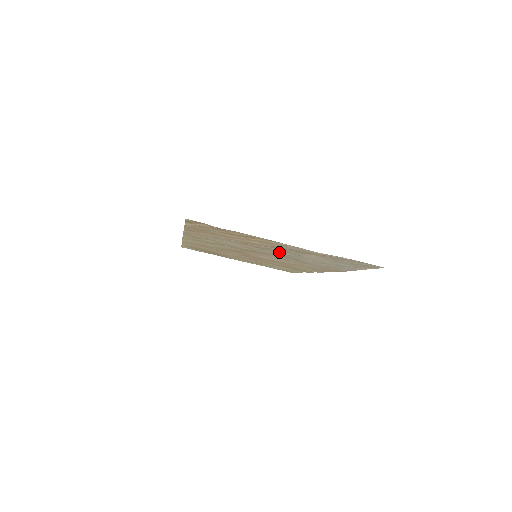
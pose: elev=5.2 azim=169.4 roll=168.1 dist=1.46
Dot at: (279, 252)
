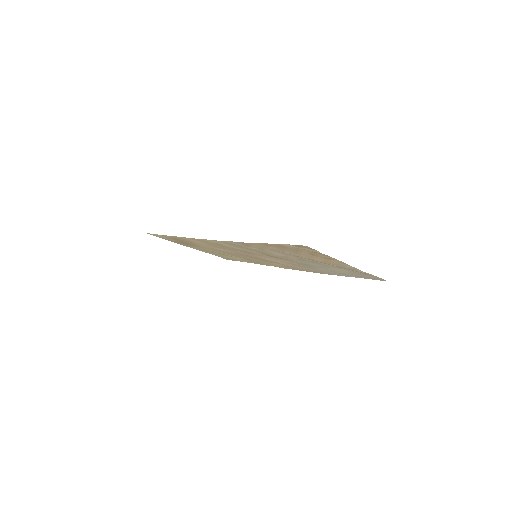
Dot at: (313, 263)
